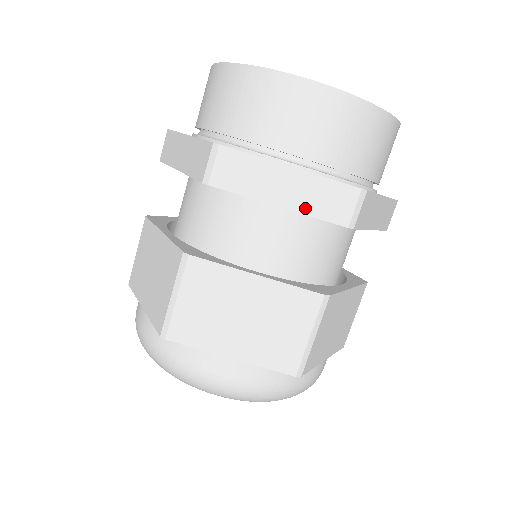
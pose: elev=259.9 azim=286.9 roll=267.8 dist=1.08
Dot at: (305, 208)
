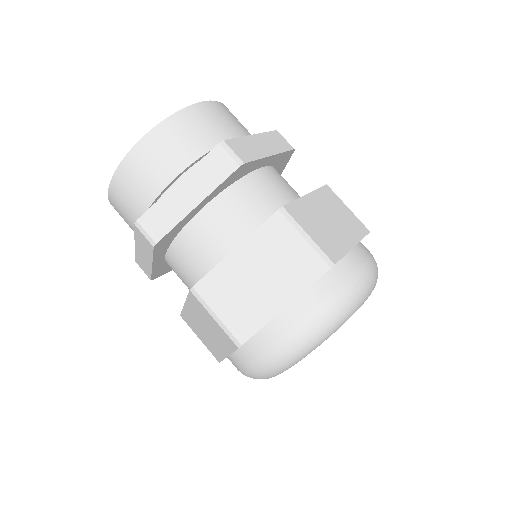
Dot at: (209, 188)
